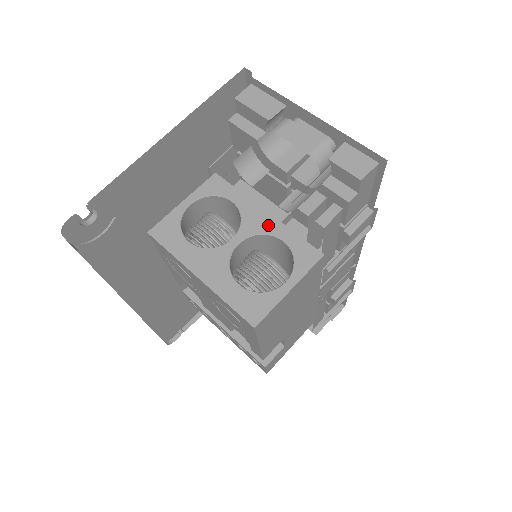
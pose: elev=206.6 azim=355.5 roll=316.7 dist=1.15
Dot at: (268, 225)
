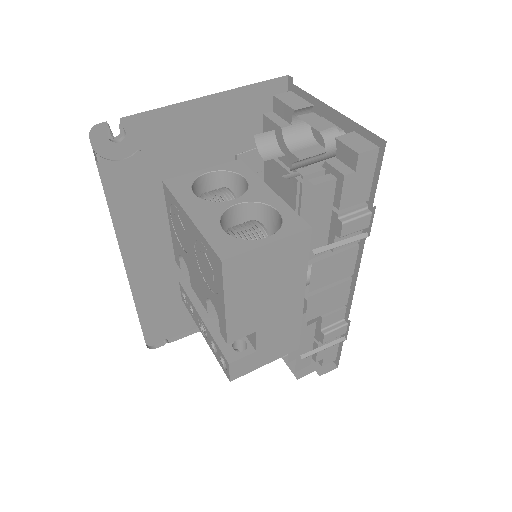
Dot at: (269, 198)
